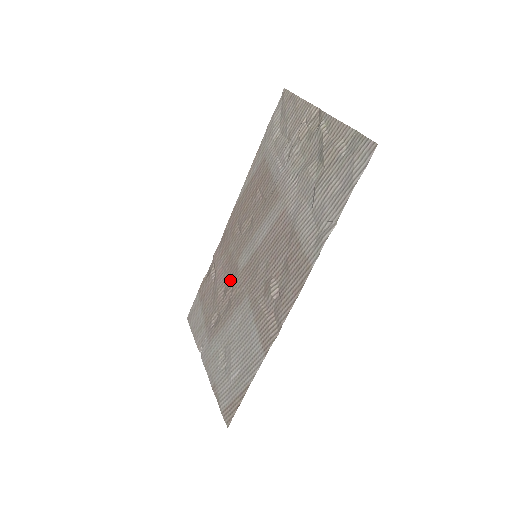
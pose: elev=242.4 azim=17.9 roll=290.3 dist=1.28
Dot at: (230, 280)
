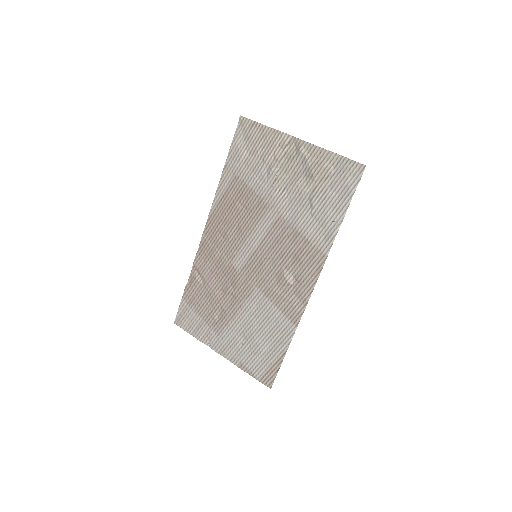
Dot at: (228, 280)
